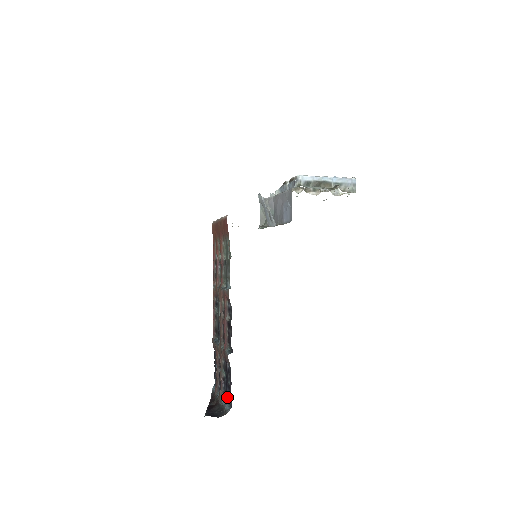
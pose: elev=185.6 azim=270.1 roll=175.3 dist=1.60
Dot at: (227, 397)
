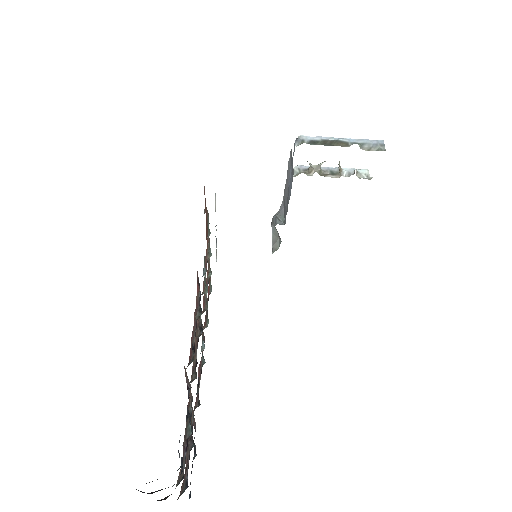
Dot at: occluded
